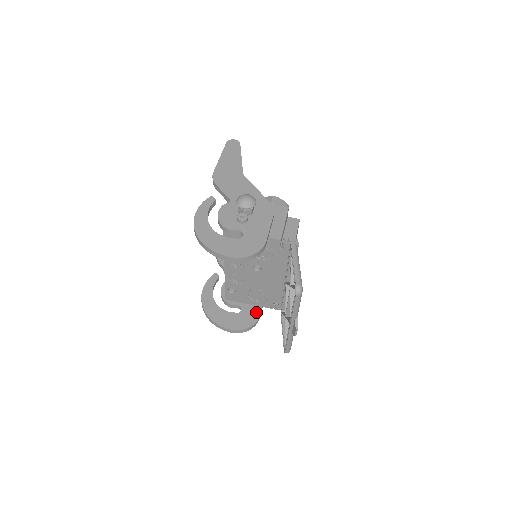
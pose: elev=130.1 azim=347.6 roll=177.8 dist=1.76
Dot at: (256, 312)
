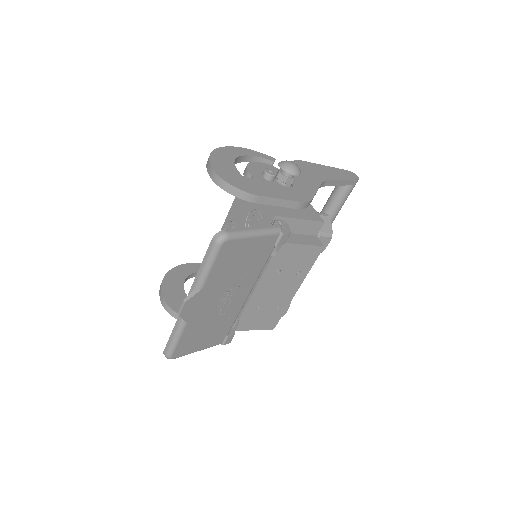
Dot at: occluded
